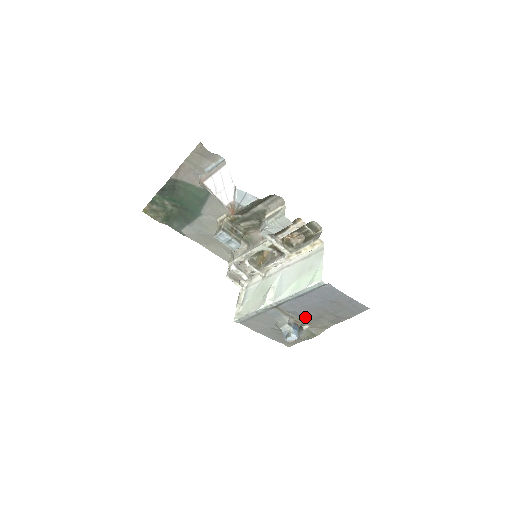
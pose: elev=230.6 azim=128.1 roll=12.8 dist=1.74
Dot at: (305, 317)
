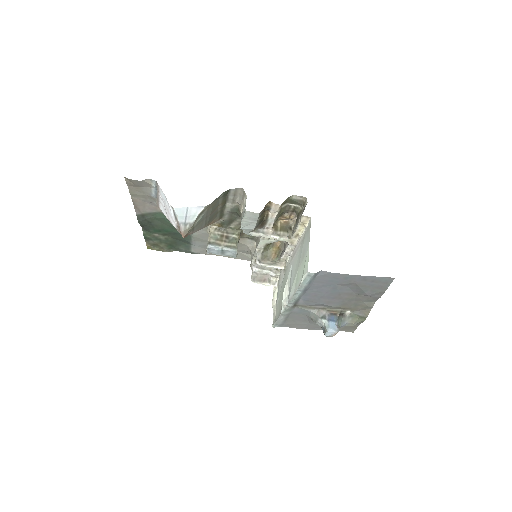
Dot at: (335, 305)
